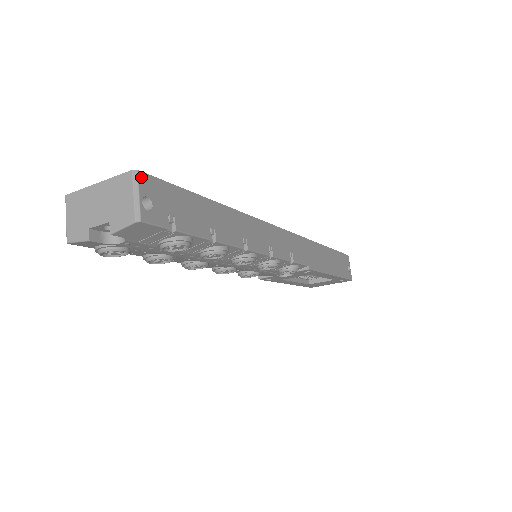
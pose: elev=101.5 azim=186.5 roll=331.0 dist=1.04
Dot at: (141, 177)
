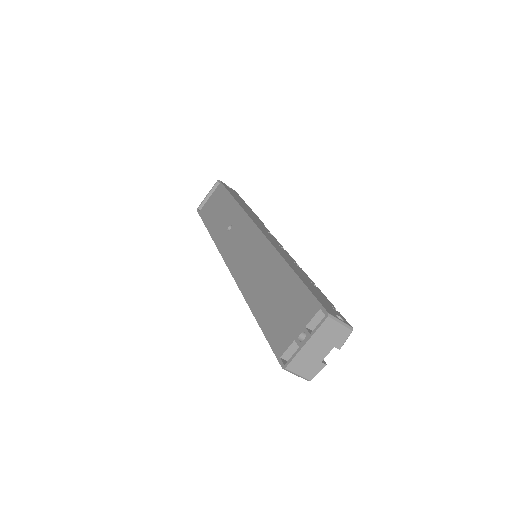
Dot at: (330, 313)
